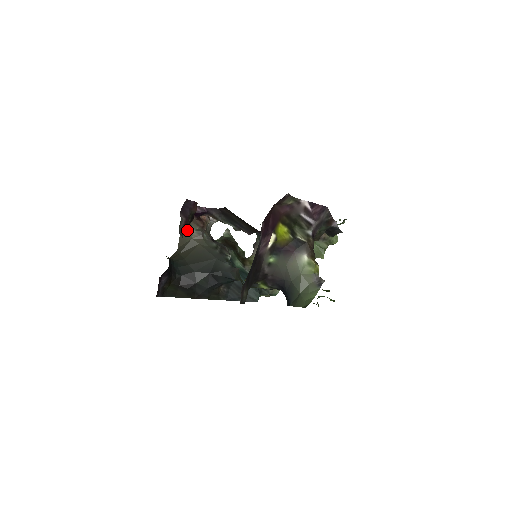
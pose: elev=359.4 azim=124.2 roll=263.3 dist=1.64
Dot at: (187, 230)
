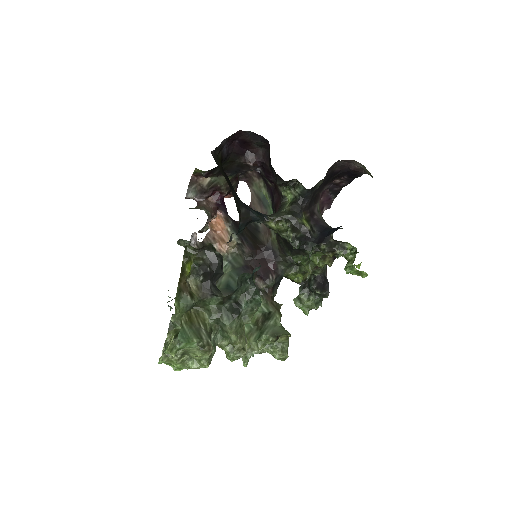
Dot at: occluded
